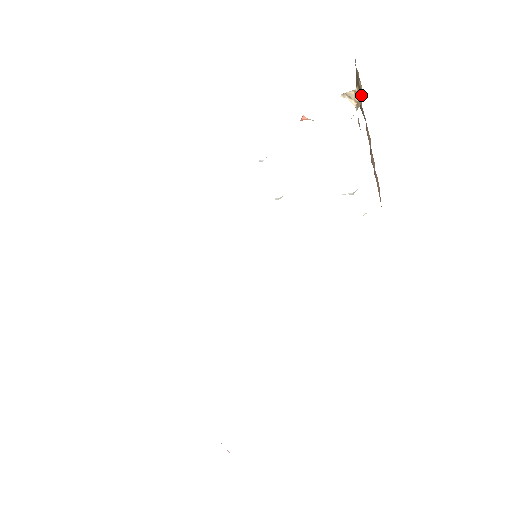
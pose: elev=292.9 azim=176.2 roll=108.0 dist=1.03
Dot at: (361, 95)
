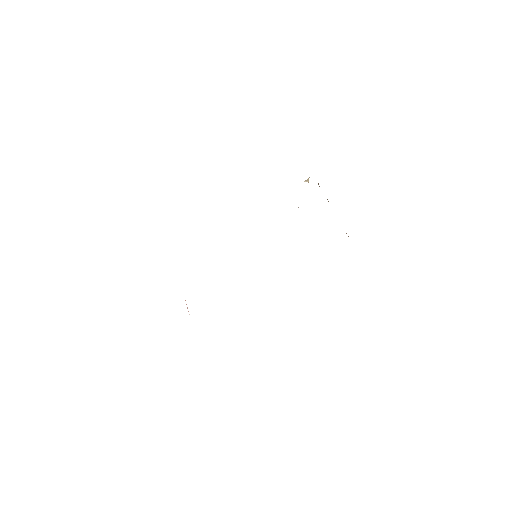
Dot at: occluded
